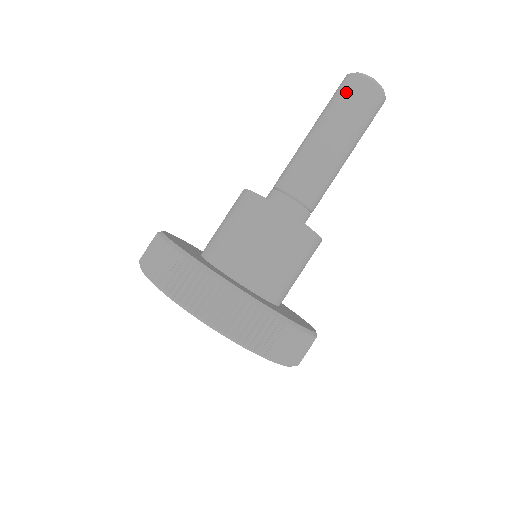
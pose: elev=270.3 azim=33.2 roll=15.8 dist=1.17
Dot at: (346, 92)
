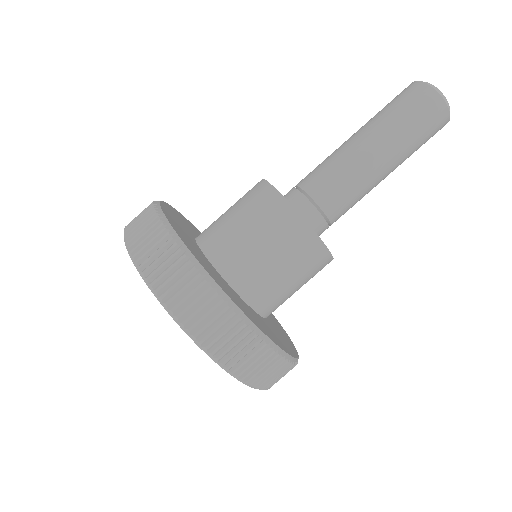
Dot at: (397, 97)
